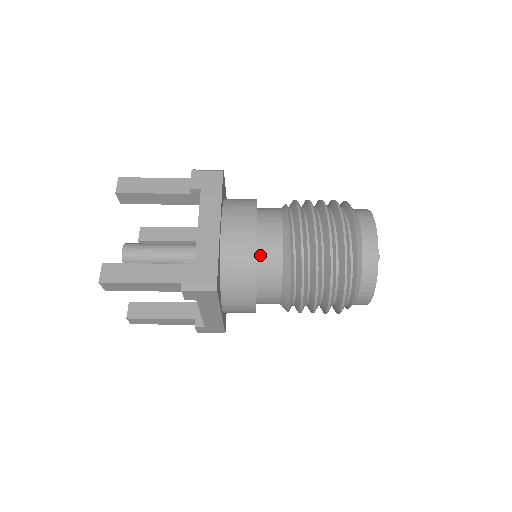
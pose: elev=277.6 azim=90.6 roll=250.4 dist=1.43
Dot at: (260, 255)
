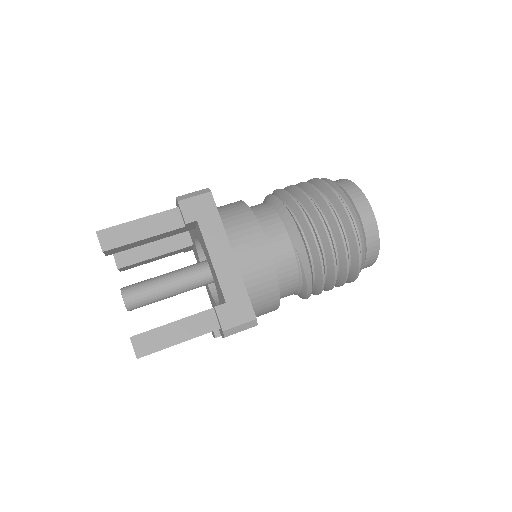
Dot at: occluded
